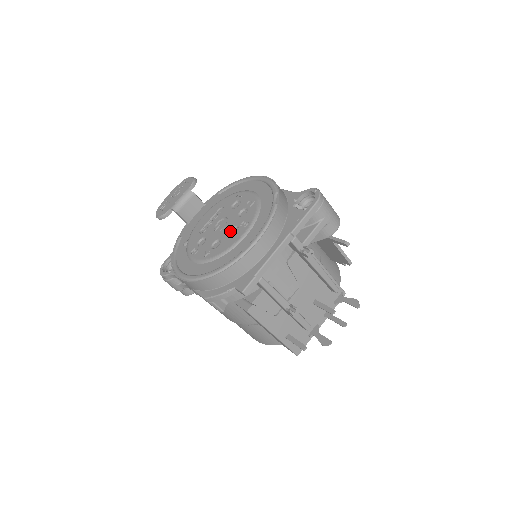
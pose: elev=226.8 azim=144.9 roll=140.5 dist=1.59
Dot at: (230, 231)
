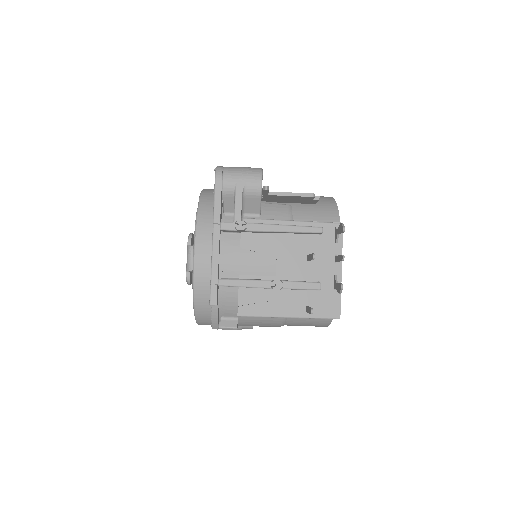
Dot at: occluded
